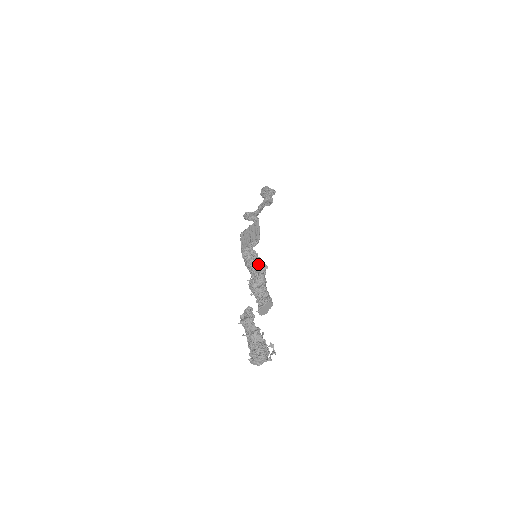
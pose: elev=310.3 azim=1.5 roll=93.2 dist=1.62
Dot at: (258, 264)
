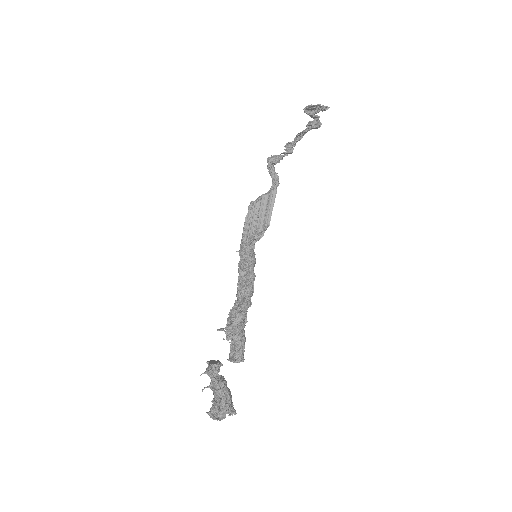
Dot at: (245, 290)
